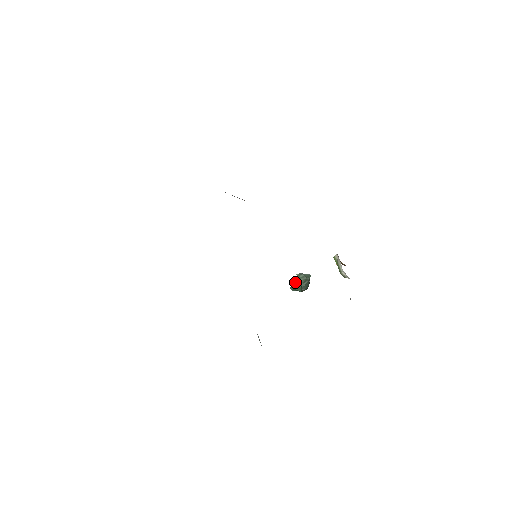
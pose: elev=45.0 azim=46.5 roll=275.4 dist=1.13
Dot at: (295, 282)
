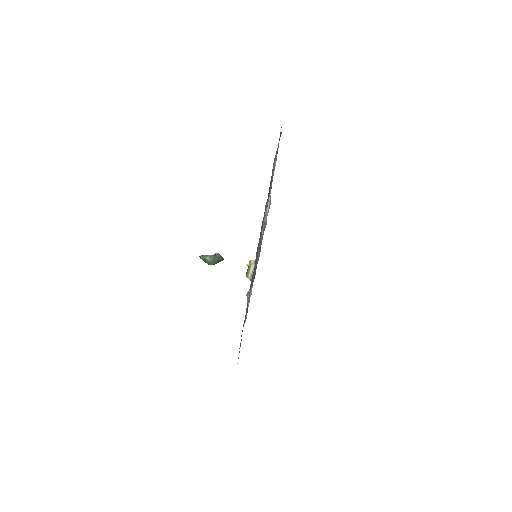
Dot at: (209, 255)
